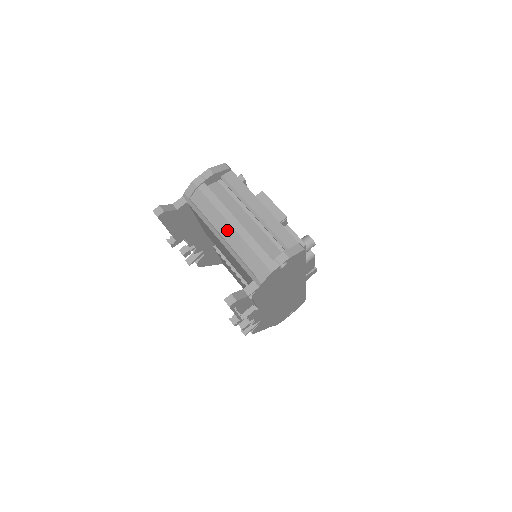
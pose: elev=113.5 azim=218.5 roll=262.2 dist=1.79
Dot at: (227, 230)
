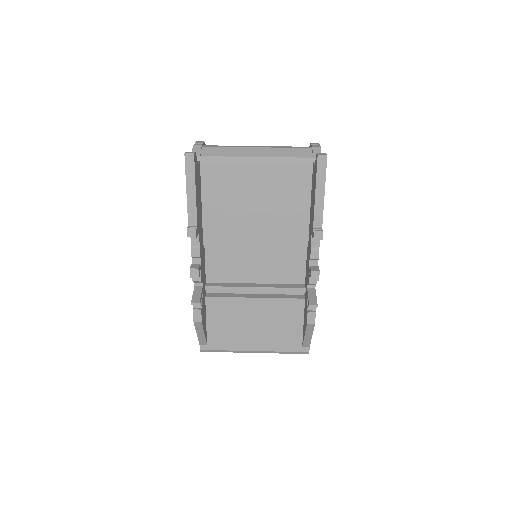
Dot at: (257, 152)
